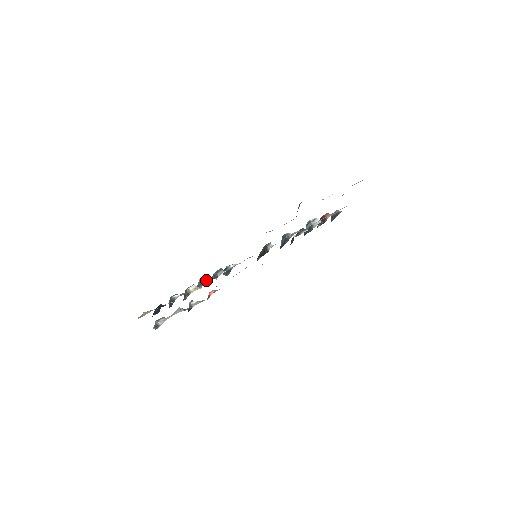
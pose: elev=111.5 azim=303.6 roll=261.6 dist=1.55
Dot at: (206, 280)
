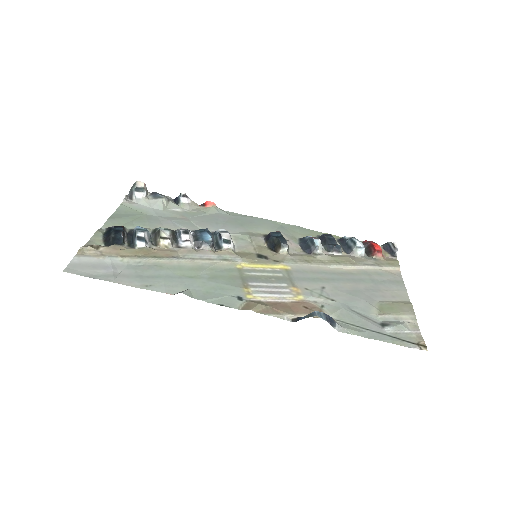
Dot at: (184, 246)
